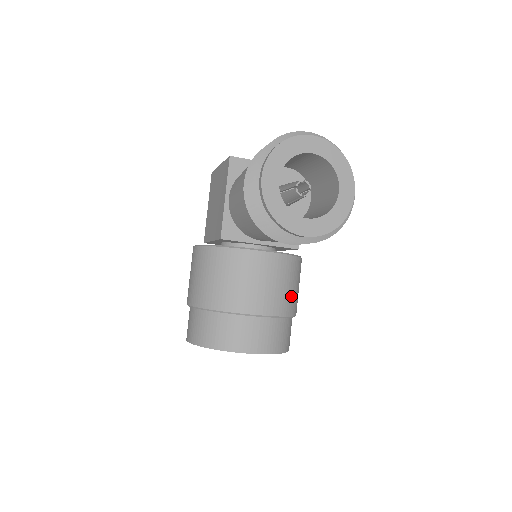
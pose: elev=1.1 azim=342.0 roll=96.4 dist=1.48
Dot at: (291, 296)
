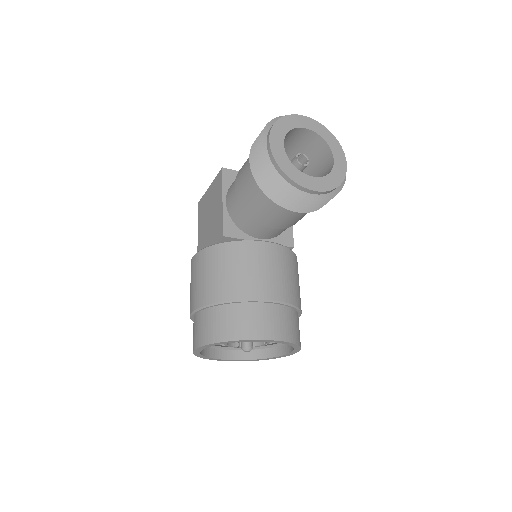
Dot at: (296, 288)
